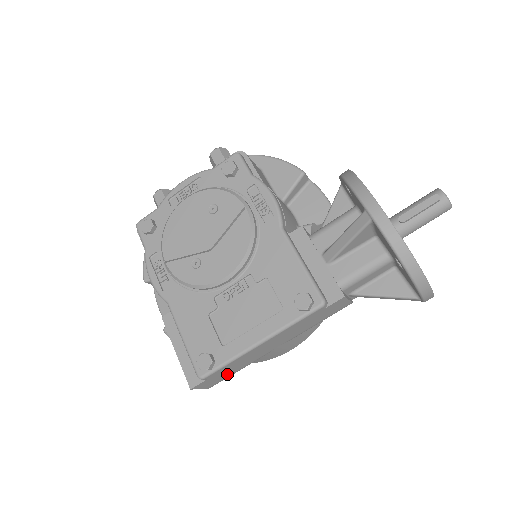
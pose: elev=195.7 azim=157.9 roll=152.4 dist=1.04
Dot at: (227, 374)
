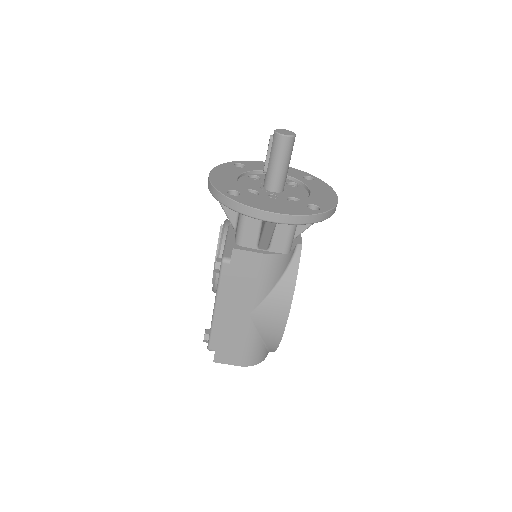
Dot at: (236, 348)
